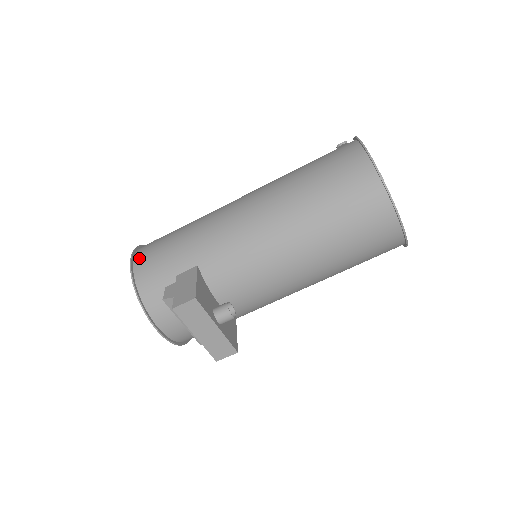
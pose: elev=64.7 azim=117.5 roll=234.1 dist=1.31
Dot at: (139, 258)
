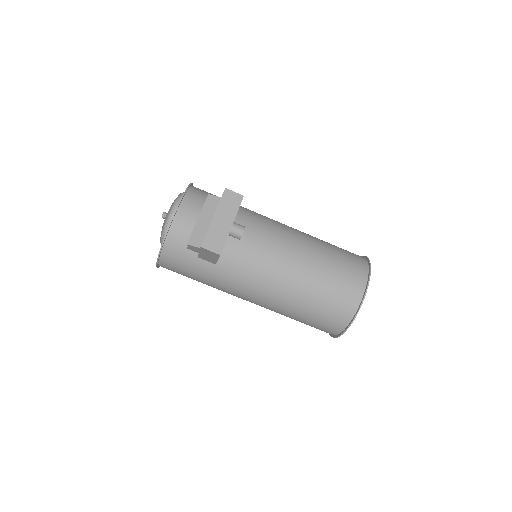
Dot at: occluded
